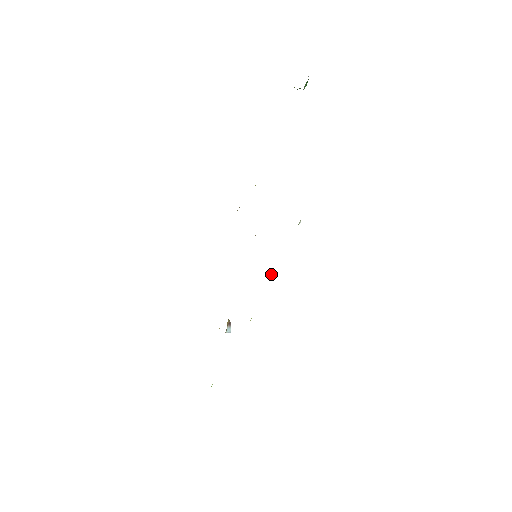
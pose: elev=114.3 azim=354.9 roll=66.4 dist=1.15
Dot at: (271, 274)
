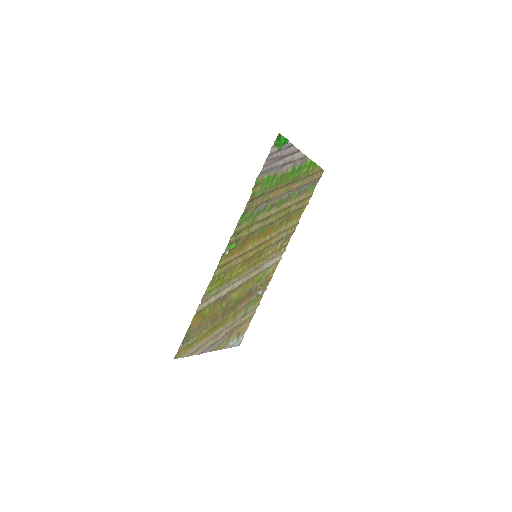
Dot at: (231, 275)
